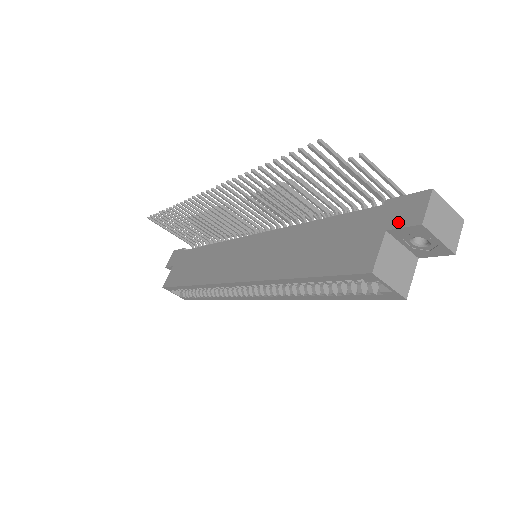
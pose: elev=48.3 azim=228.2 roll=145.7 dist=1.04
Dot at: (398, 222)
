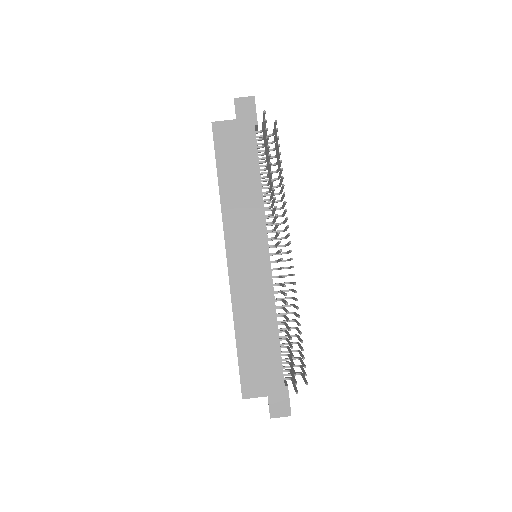
Dot at: (272, 403)
